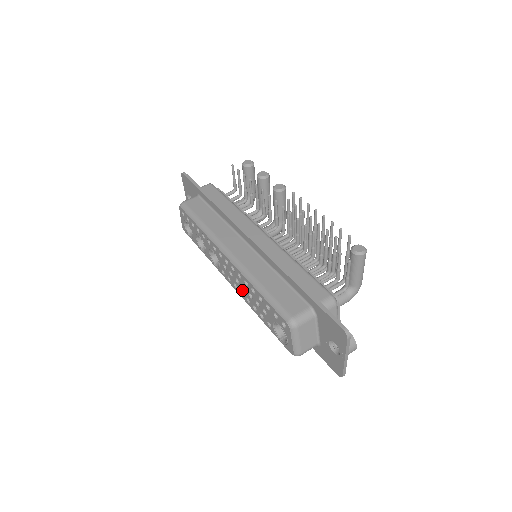
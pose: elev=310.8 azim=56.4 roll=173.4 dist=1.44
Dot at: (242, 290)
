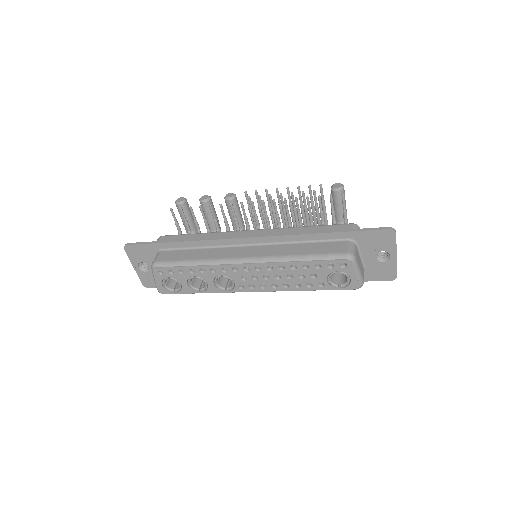
Dot at: (275, 282)
